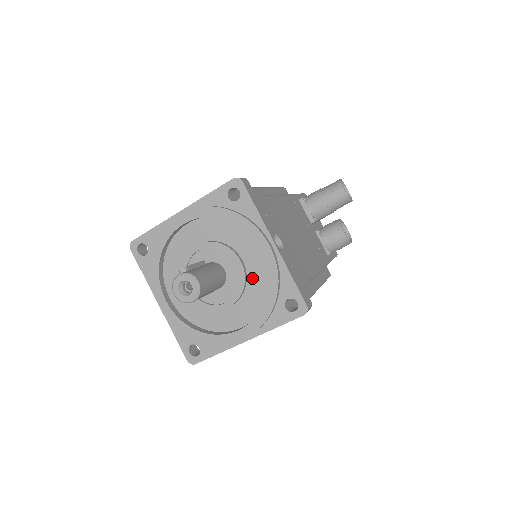
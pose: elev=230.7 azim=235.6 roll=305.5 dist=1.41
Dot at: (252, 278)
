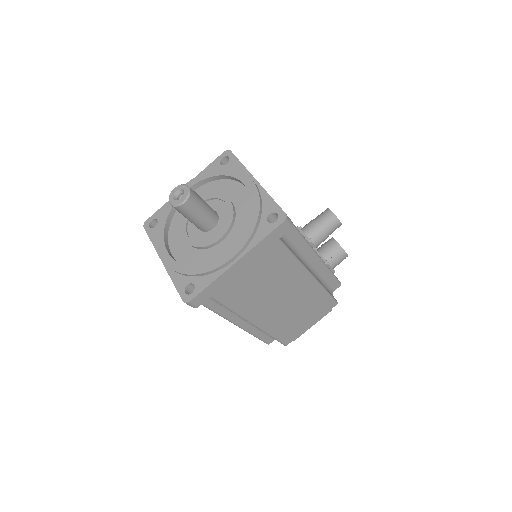
Dot at: (240, 212)
